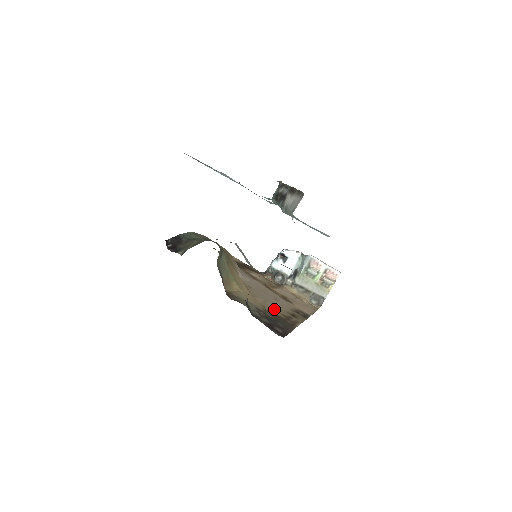
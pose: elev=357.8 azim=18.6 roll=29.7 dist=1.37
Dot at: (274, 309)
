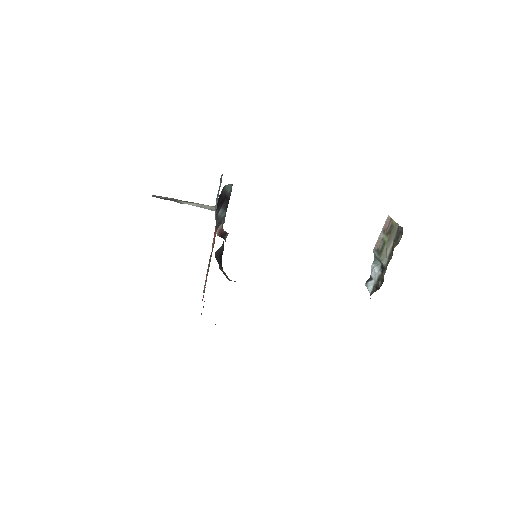
Dot at: occluded
